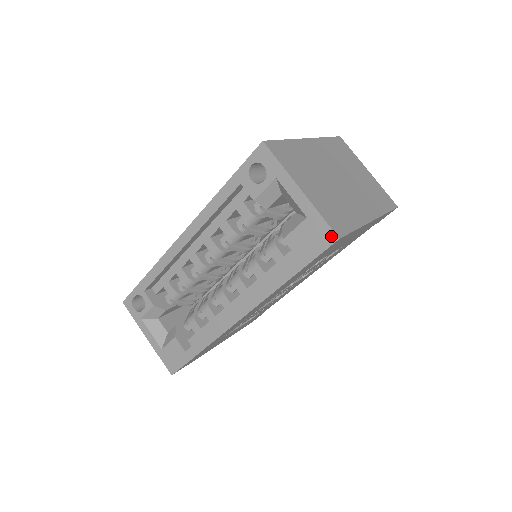
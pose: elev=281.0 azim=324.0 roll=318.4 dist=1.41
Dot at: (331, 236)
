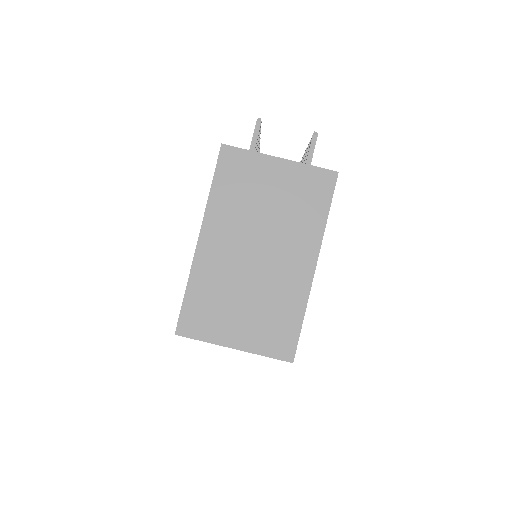
Dot at: (286, 361)
